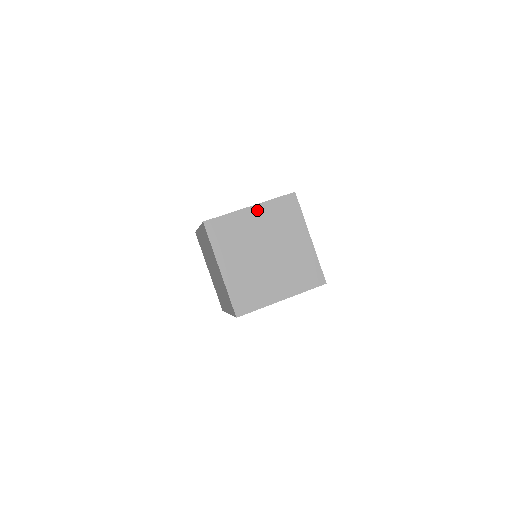
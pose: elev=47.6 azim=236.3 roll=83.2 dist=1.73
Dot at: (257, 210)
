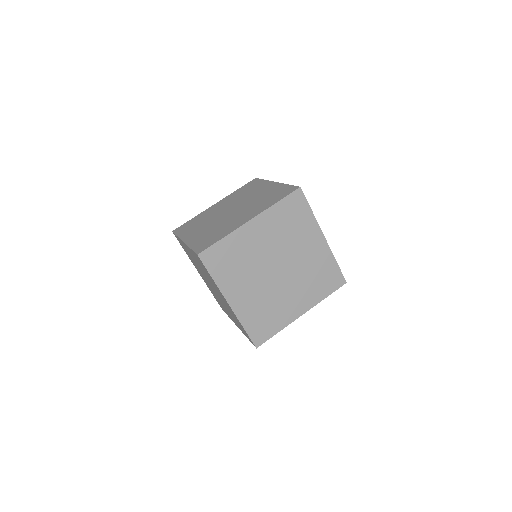
Dot at: (259, 222)
